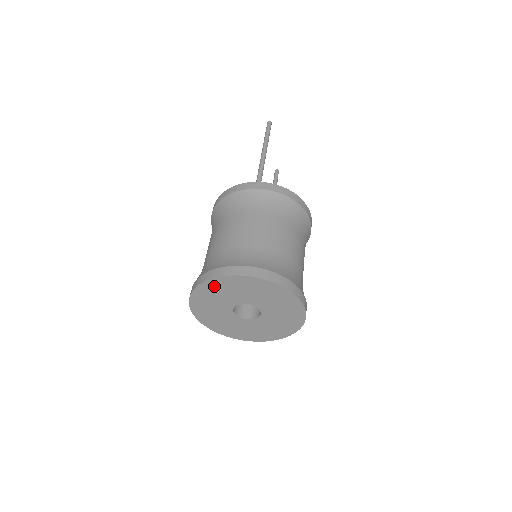
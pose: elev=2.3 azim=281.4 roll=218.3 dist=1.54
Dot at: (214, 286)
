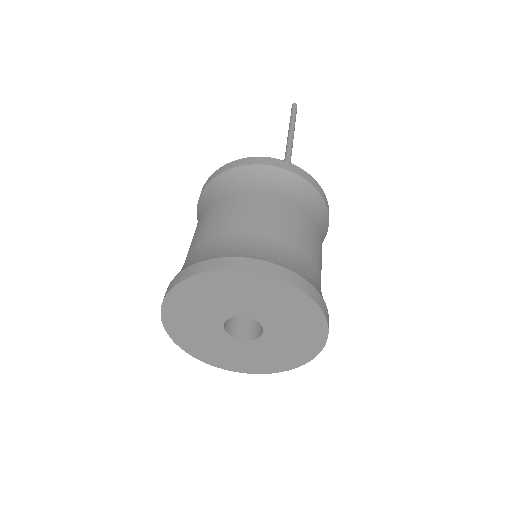
Dot at: (237, 281)
